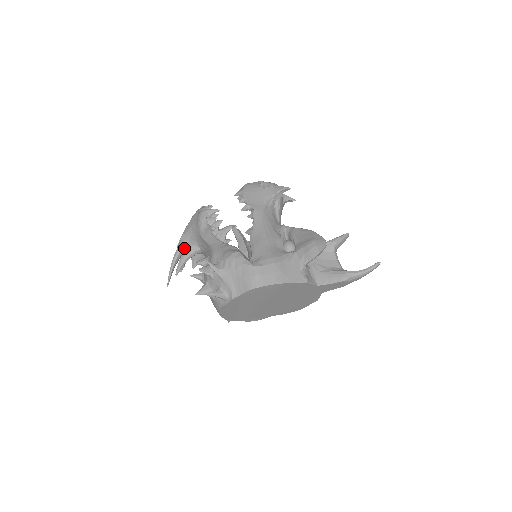
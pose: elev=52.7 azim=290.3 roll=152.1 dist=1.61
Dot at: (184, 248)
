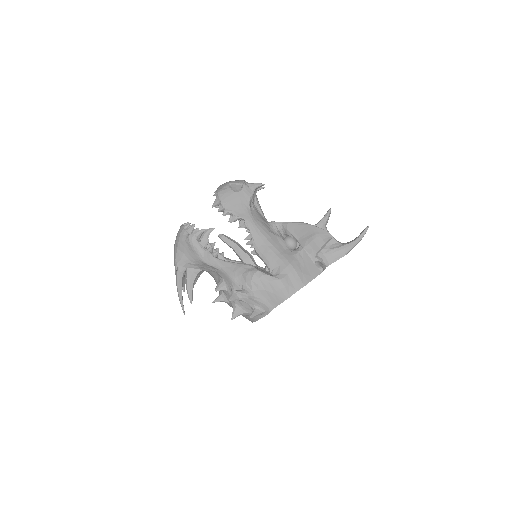
Dot at: (184, 274)
